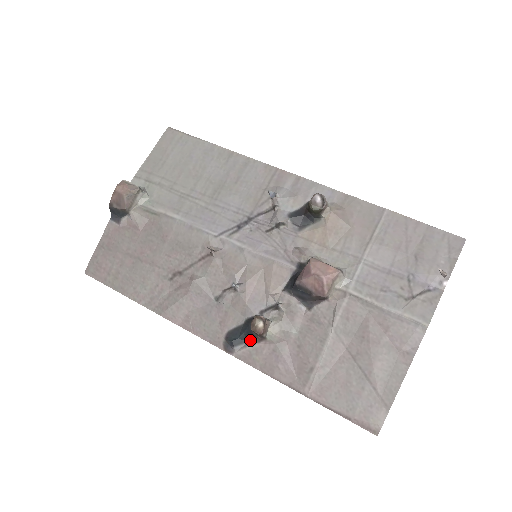
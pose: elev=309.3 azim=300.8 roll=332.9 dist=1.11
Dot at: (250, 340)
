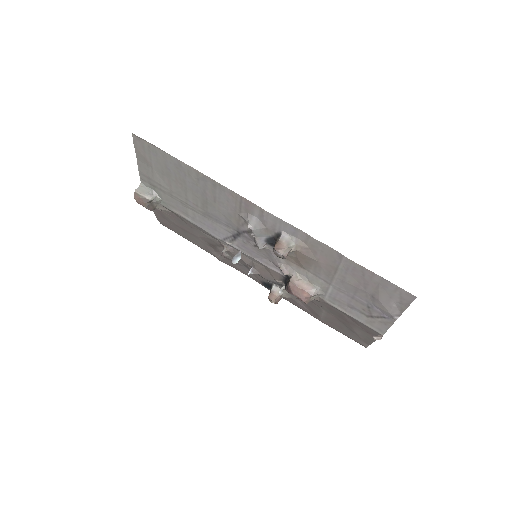
Dot at: occluded
